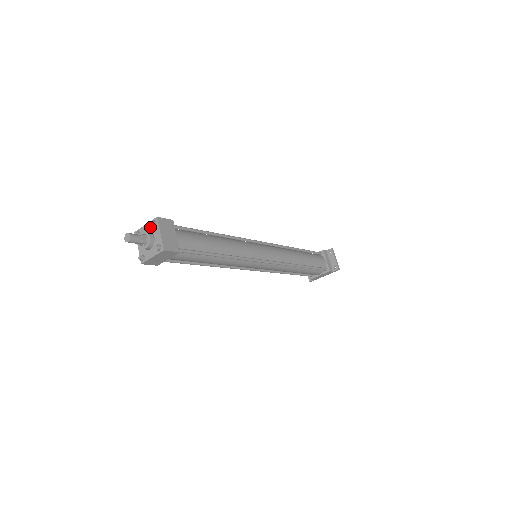
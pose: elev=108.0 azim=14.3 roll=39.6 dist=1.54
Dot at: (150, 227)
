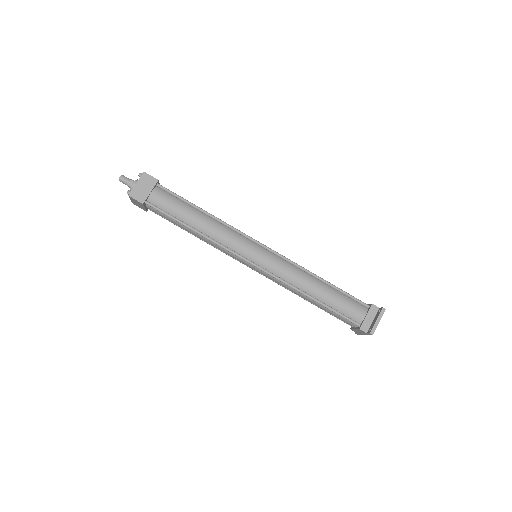
Dot at: occluded
